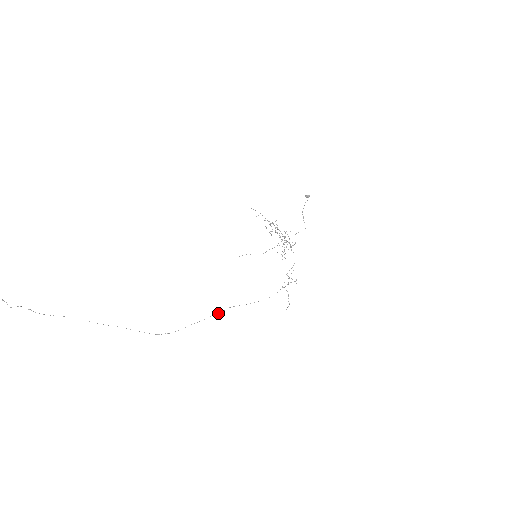
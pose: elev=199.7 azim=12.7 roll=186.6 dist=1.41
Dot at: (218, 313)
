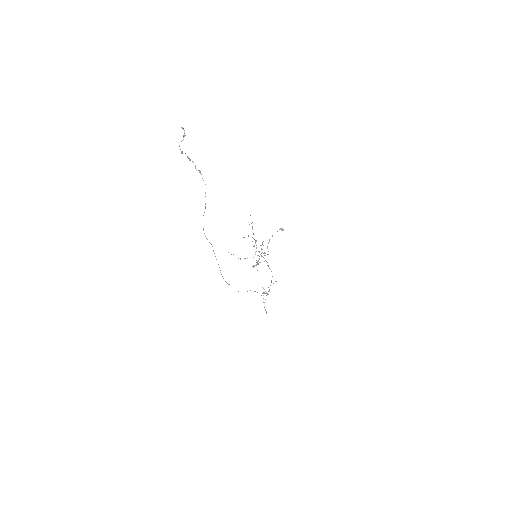
Dot at: occluded
